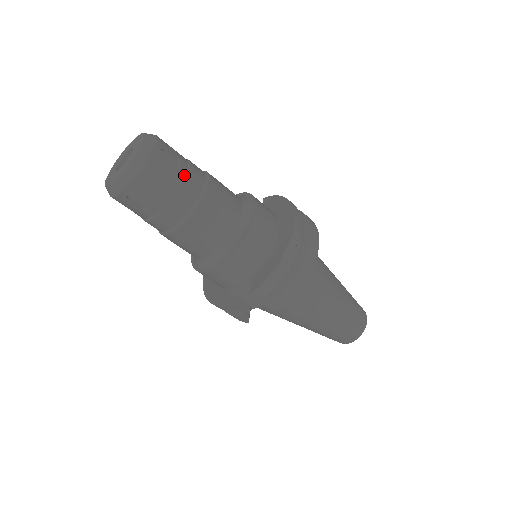
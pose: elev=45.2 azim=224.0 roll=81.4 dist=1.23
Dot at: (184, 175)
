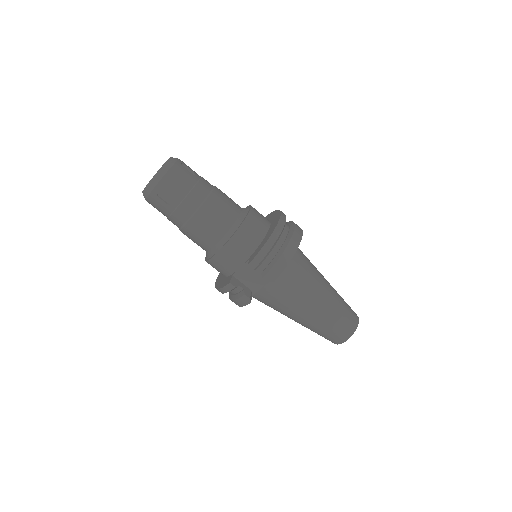
Dot at: (197, 180)
